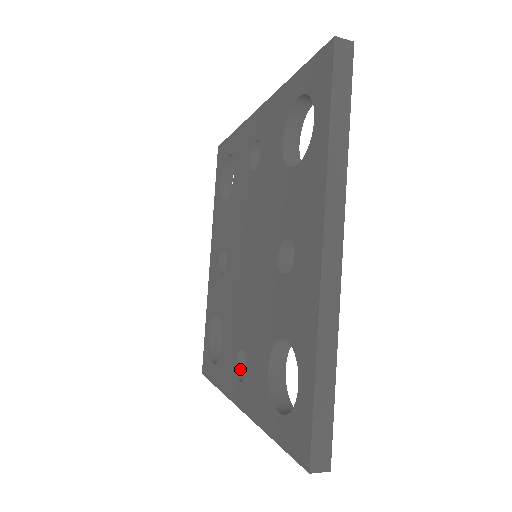
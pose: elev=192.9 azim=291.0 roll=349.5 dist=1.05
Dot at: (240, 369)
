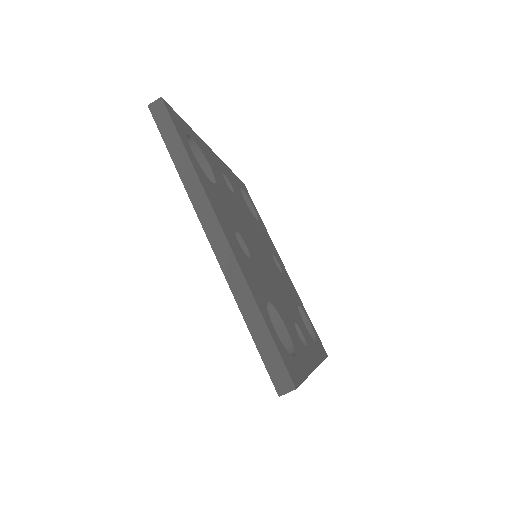
Dot at: occluded
